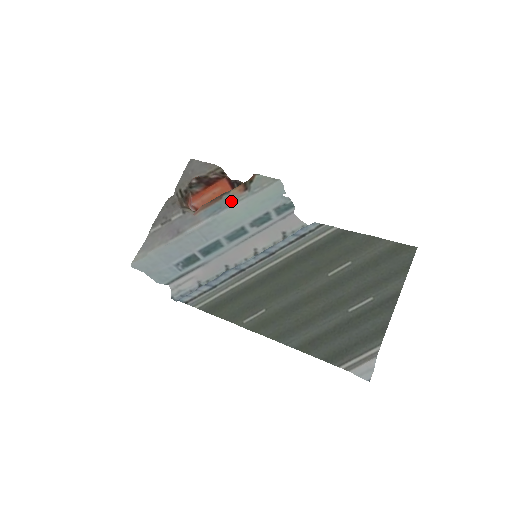
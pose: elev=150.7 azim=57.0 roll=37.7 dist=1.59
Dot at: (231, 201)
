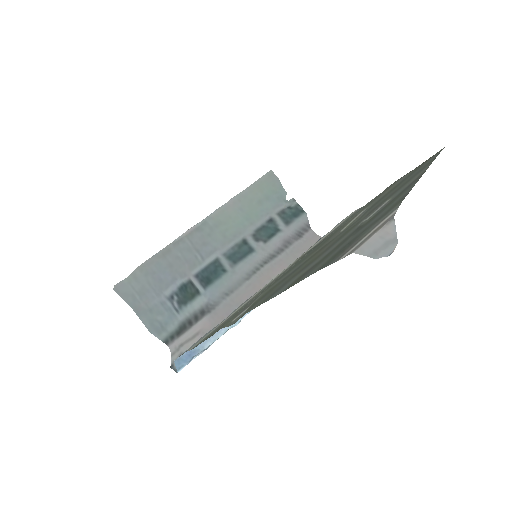
Dot at: occluded
